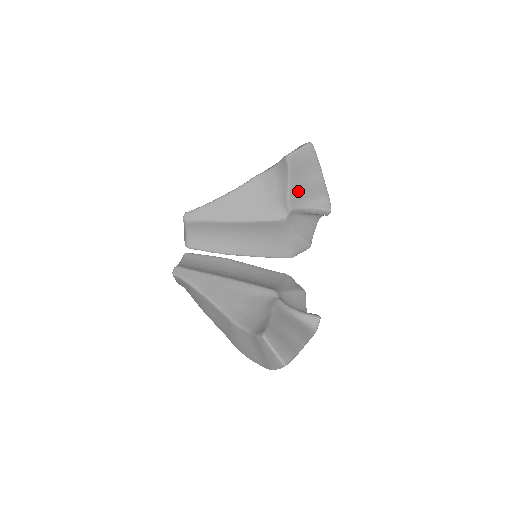
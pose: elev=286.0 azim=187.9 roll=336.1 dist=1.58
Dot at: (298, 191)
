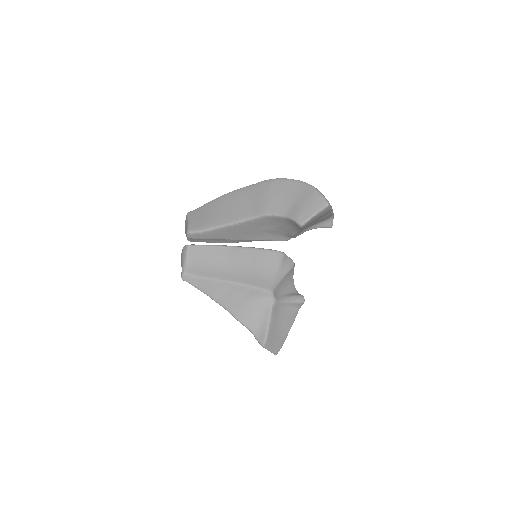
Dot at: (305, 228)
